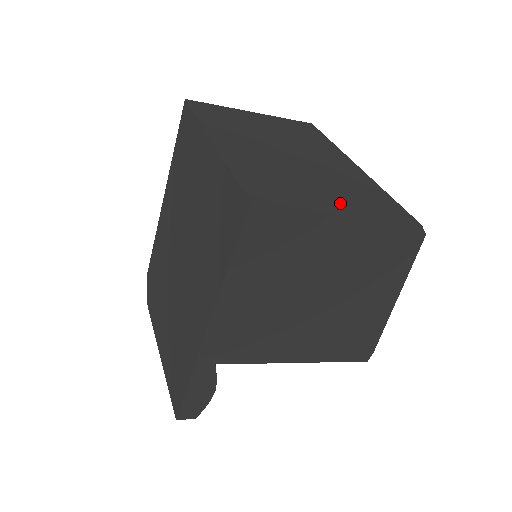
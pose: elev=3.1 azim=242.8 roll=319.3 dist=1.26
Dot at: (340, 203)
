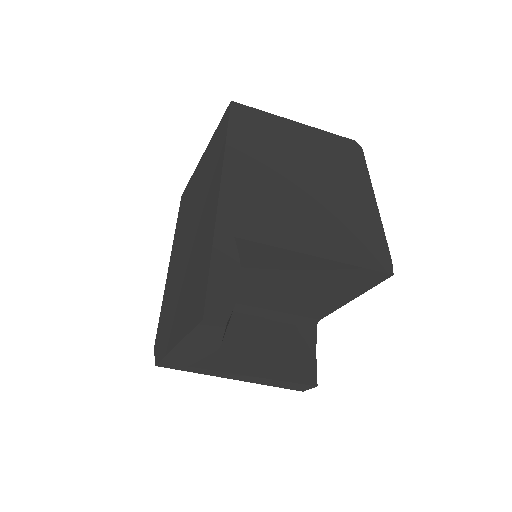
Dot at: occluded
